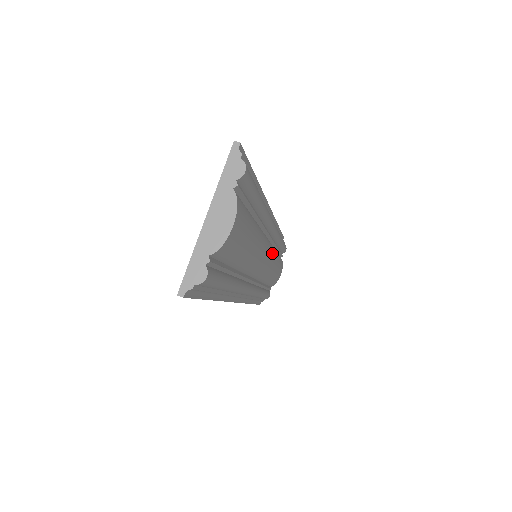
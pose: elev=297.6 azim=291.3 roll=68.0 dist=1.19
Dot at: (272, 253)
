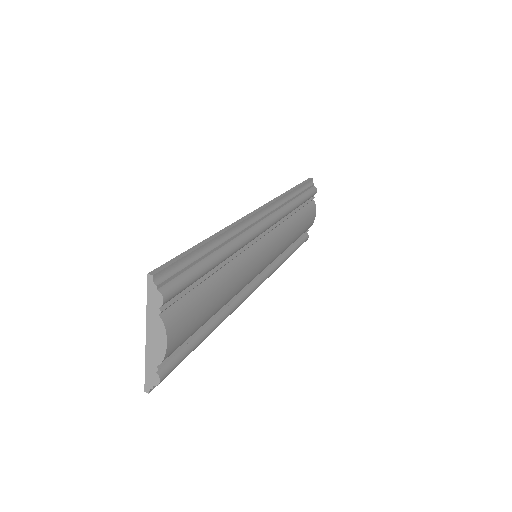
Dot at: (278, 239)
